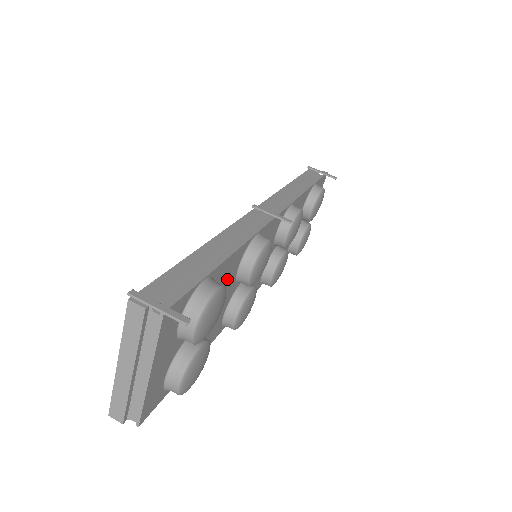
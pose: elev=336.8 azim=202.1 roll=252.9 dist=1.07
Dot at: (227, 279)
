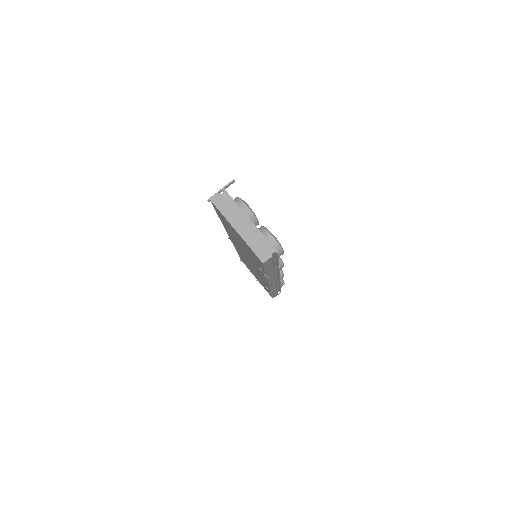
Dot at: occluded
